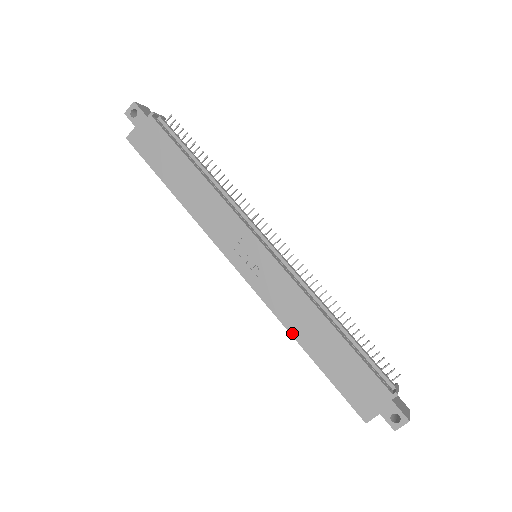
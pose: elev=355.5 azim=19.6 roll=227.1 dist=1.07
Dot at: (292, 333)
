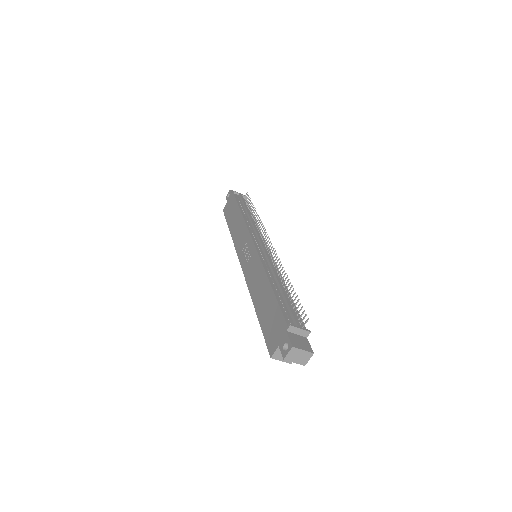
Dot at: (252, 297)
